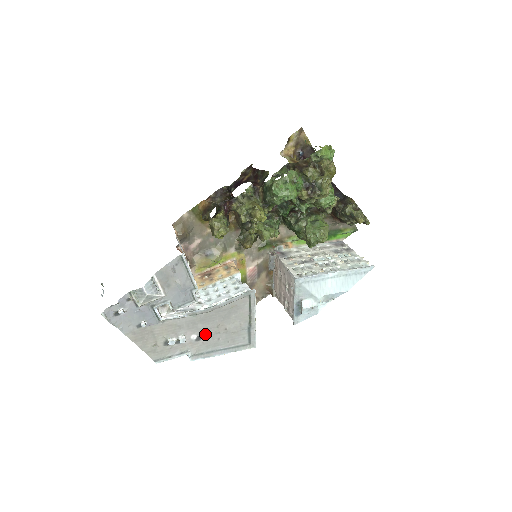
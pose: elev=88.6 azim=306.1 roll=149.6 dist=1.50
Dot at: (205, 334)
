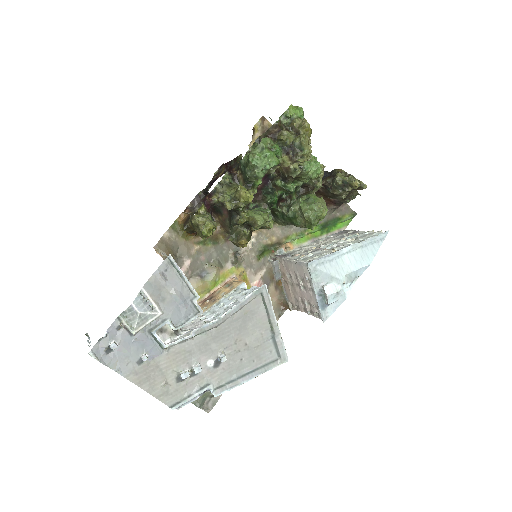
Dot at: (223, 355)
